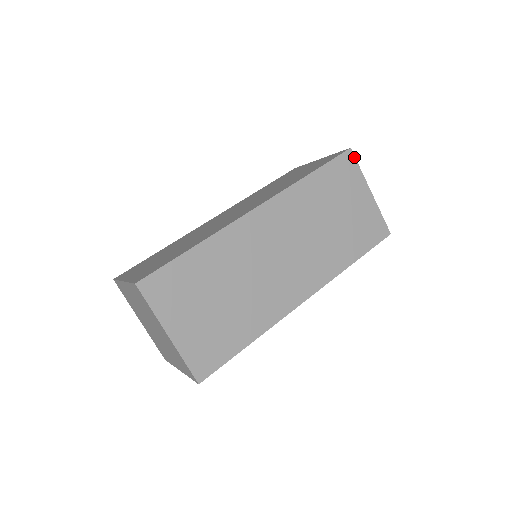
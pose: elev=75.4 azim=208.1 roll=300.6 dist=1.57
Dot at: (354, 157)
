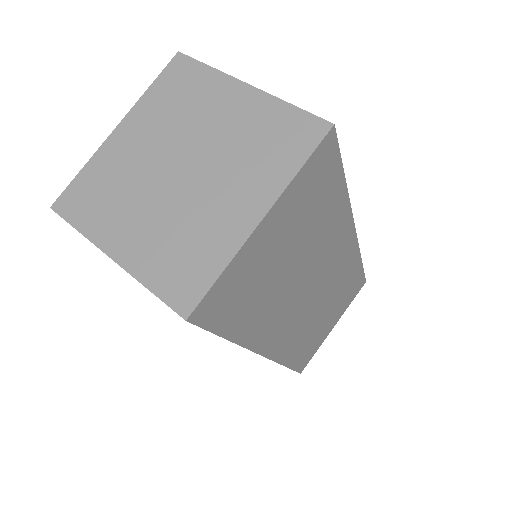
Dot at: occluded
